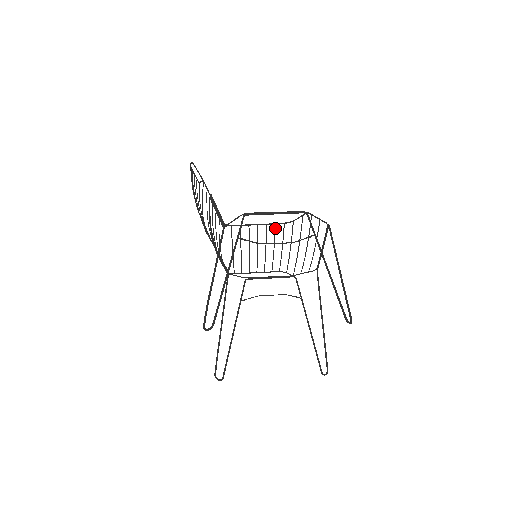
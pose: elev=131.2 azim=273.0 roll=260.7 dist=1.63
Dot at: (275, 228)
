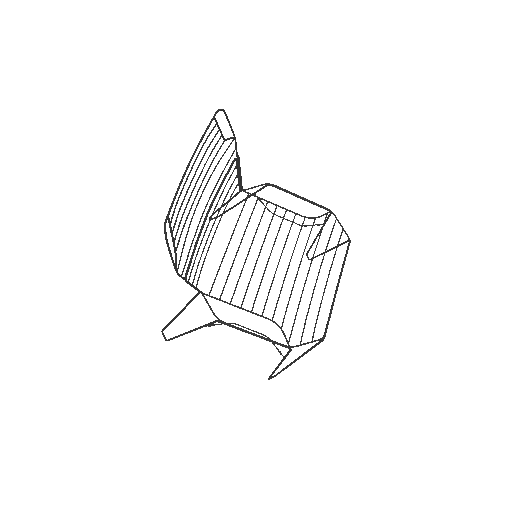
Dot at: (263, 310)
